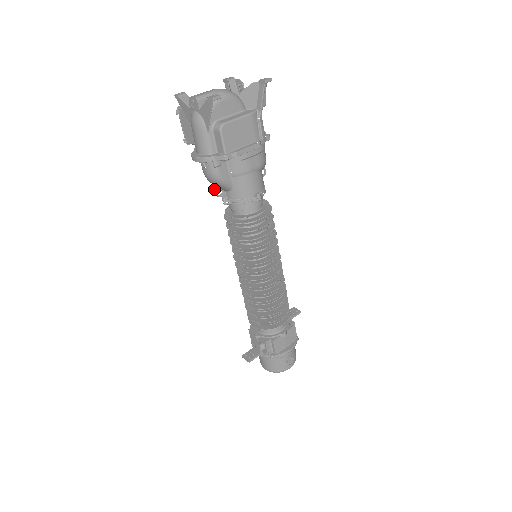
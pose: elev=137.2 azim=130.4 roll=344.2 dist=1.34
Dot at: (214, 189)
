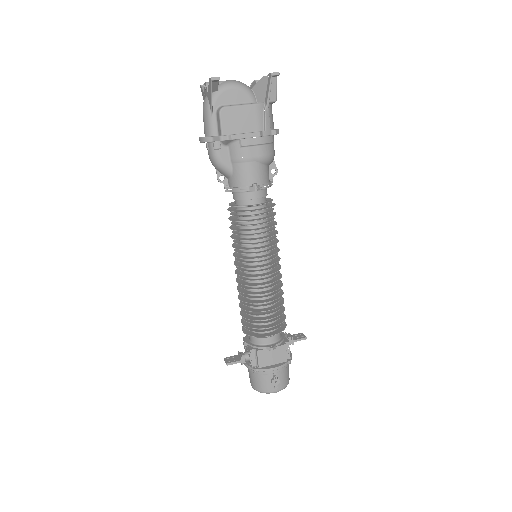
Dot at: occluded
